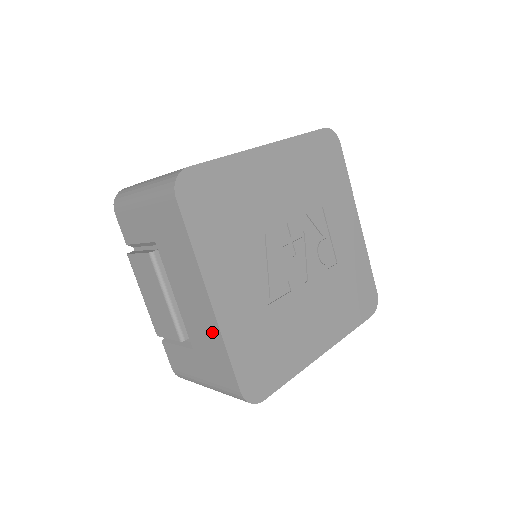
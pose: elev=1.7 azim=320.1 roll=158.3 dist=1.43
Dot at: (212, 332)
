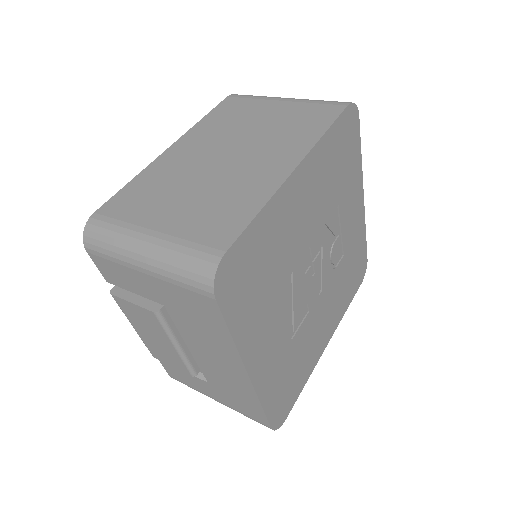
Dot at: (243, 390)
